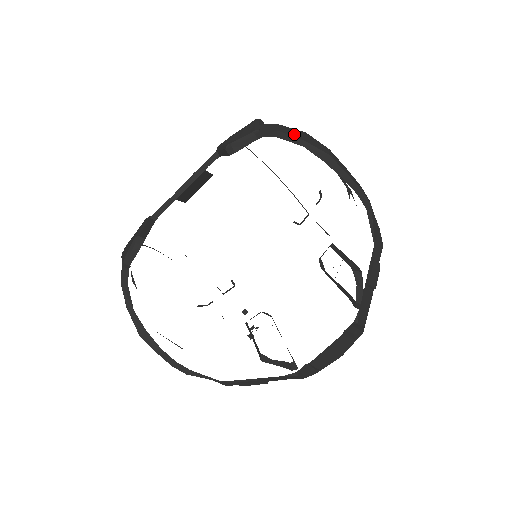
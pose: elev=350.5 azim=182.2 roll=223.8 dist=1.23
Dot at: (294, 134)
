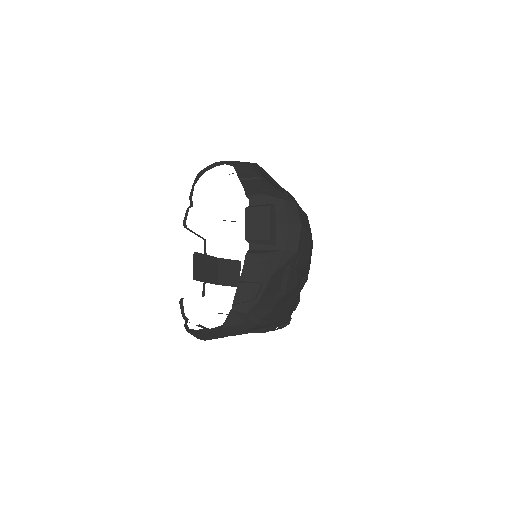
Dot at: occluded
